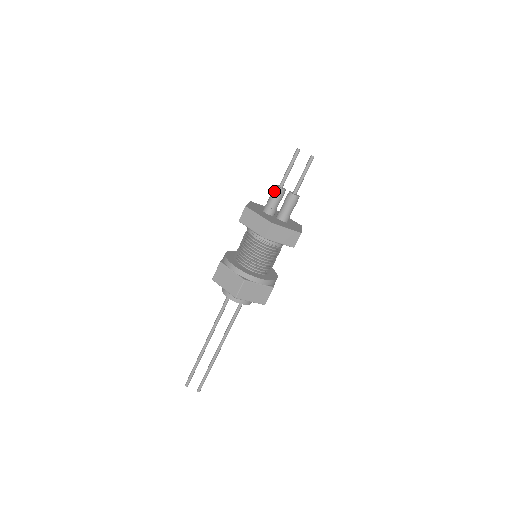
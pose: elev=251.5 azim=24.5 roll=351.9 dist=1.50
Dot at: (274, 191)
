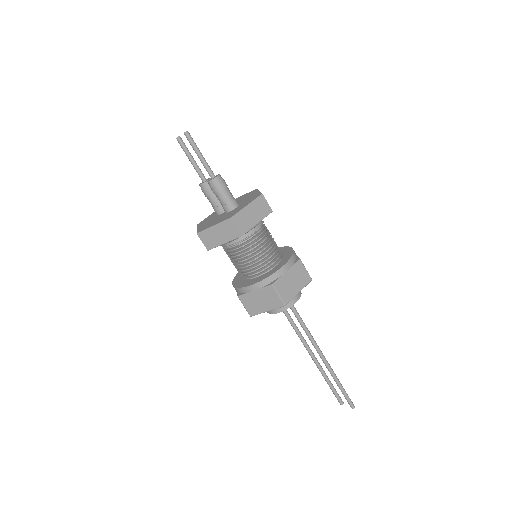
Dot at: (202, 191)
